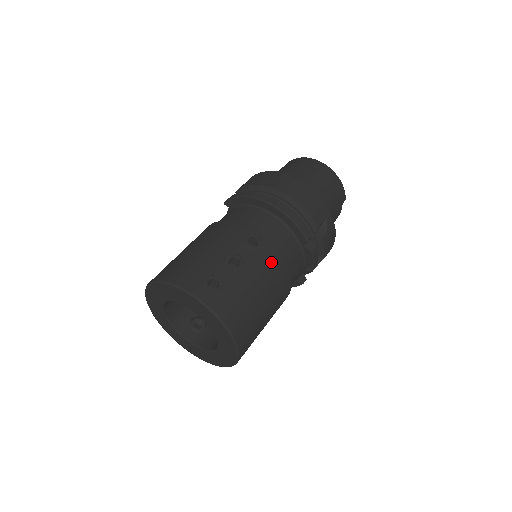
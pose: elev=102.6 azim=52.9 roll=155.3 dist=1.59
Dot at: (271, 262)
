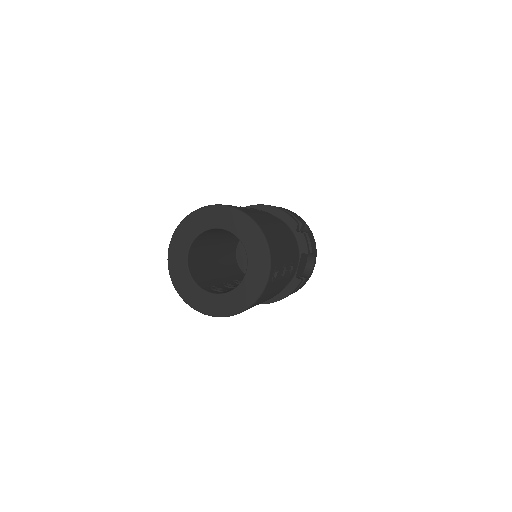
Dot at: (275, 219)
